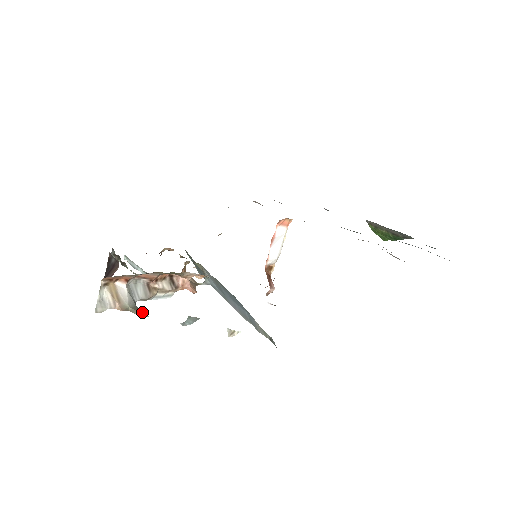
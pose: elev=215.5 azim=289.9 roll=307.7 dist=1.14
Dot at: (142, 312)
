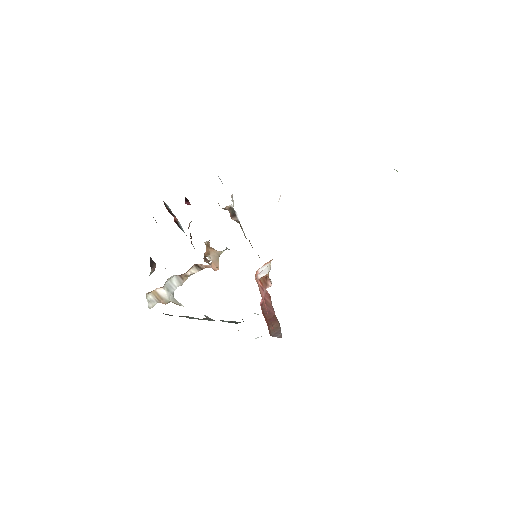
Dot at: (179, 303)
